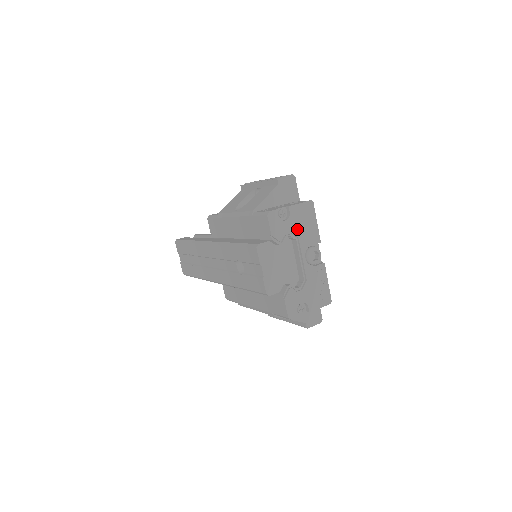
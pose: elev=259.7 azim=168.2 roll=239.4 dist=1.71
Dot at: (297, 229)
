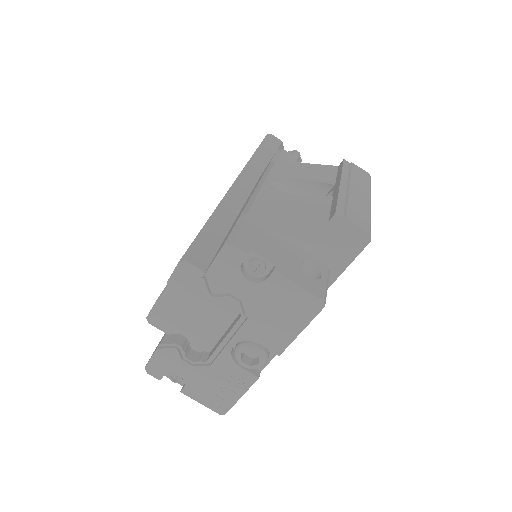
Dot at: (257, 307)
